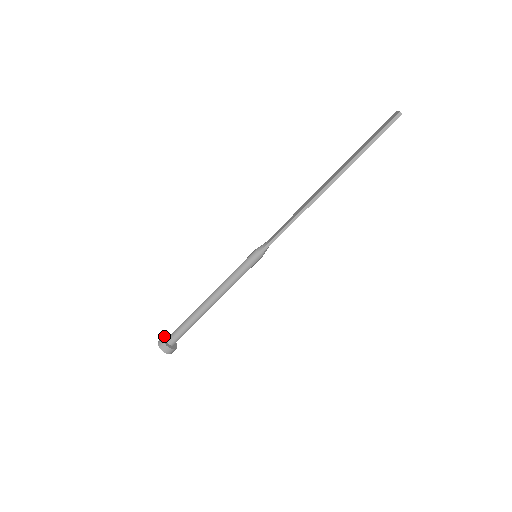
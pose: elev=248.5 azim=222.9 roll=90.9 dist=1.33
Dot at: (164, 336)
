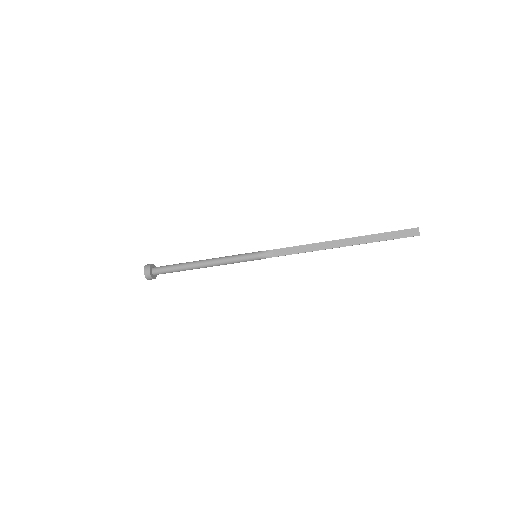
Dot at: (150, 270)
